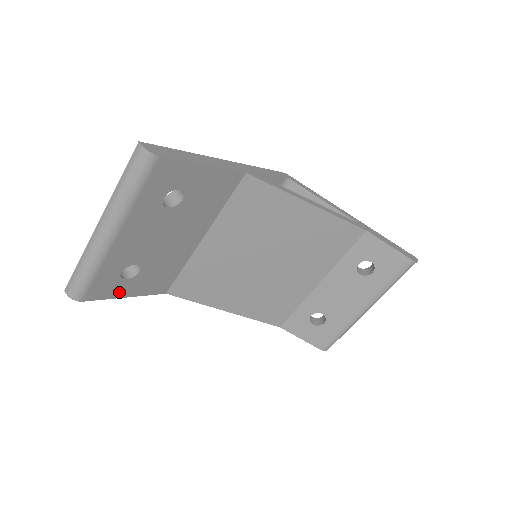
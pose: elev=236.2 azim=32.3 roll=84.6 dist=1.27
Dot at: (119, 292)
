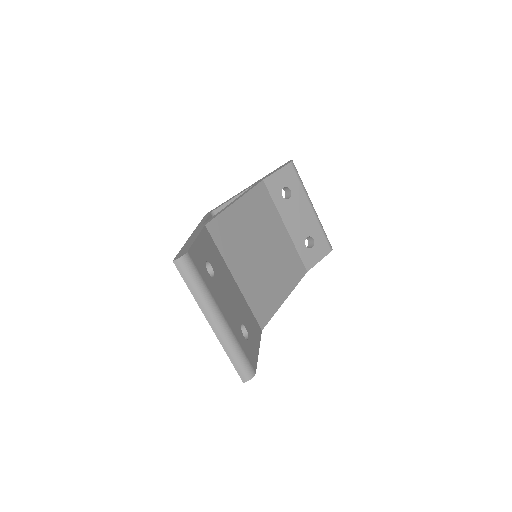
Dot at: (255, 350)
